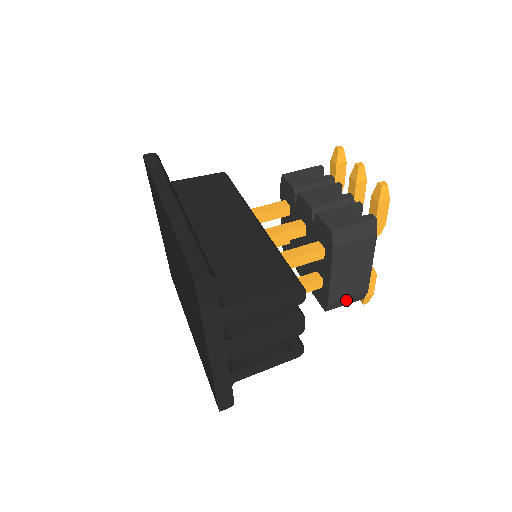
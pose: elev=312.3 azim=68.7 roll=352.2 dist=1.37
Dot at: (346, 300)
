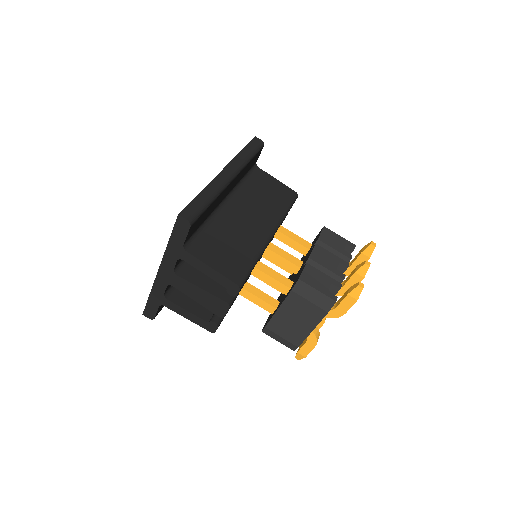
Dot at: (280, 338)
